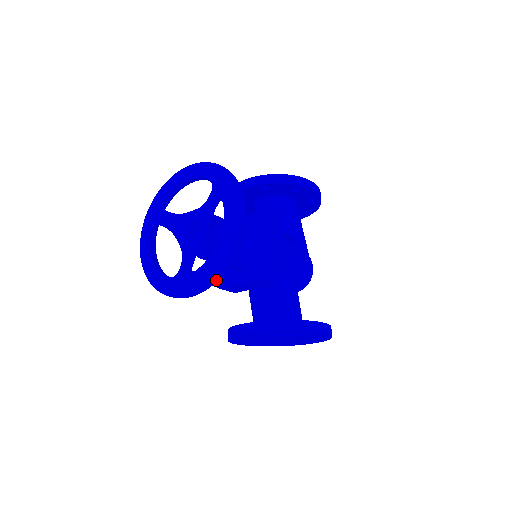
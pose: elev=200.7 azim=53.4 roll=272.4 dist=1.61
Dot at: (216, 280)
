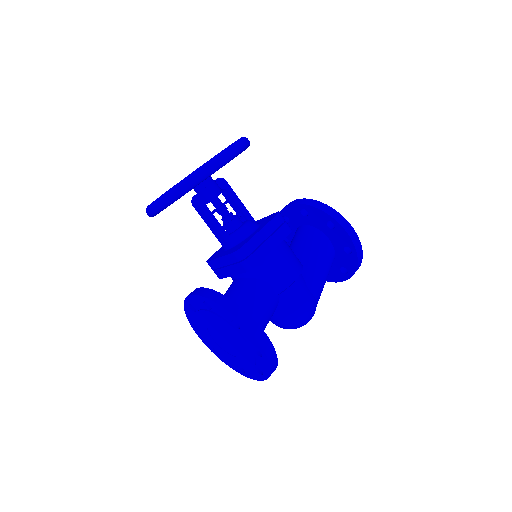
Dot at: (172, 197)
